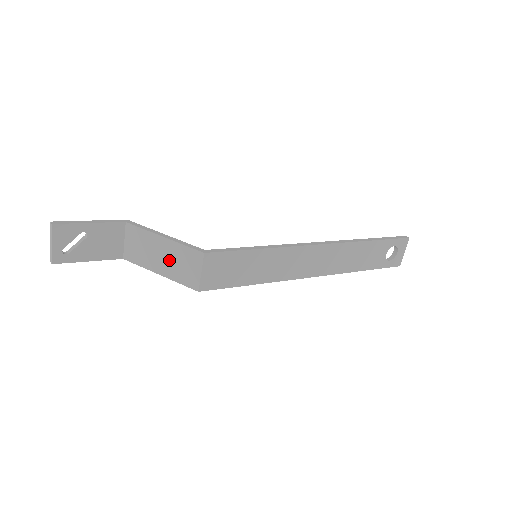
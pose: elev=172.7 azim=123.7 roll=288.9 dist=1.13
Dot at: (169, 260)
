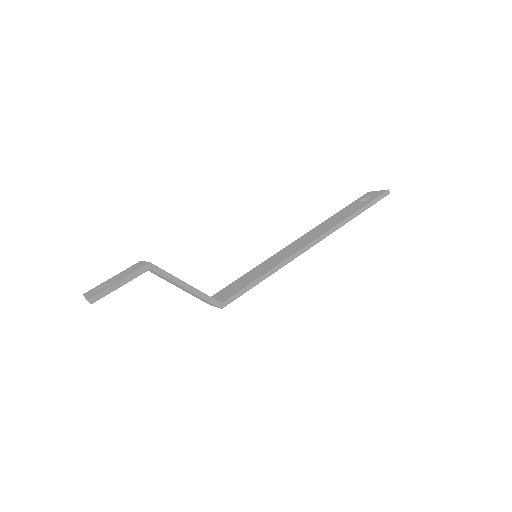
Dot at: (188, 292)
